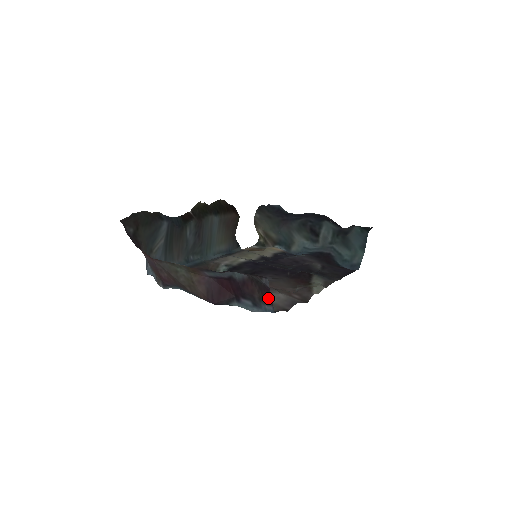
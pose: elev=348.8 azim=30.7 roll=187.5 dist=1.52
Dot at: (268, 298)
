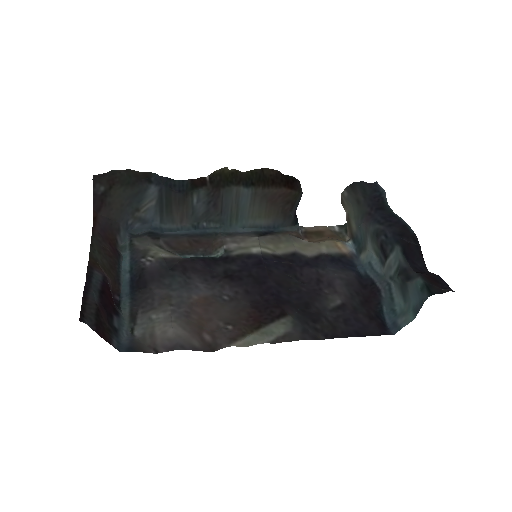
Dot at: (105, 336)
